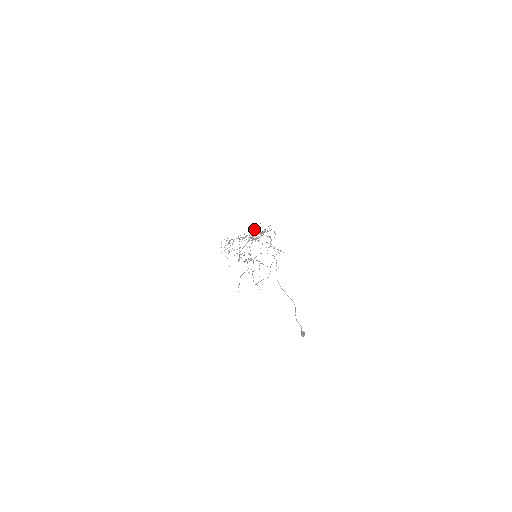
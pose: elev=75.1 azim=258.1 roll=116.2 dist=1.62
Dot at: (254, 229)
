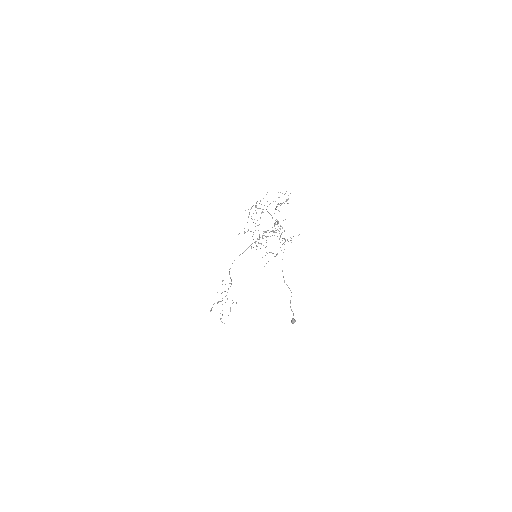
Dot at: occluded
